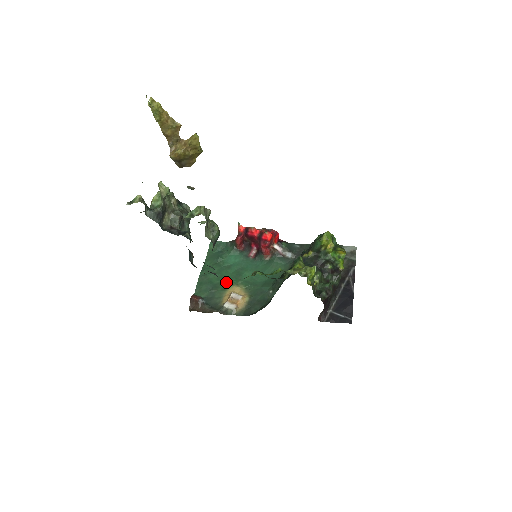
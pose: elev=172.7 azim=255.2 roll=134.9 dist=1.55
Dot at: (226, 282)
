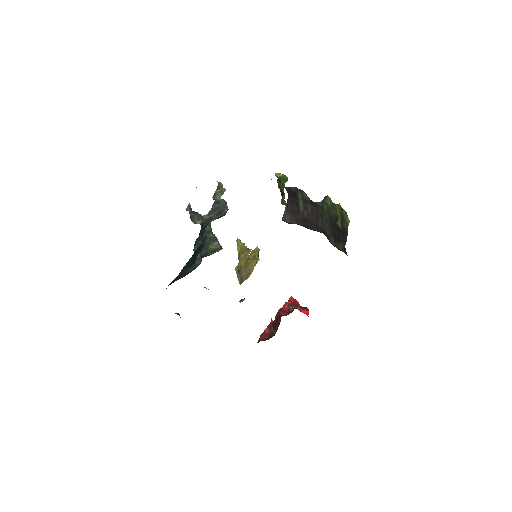
Dot at: occluded
